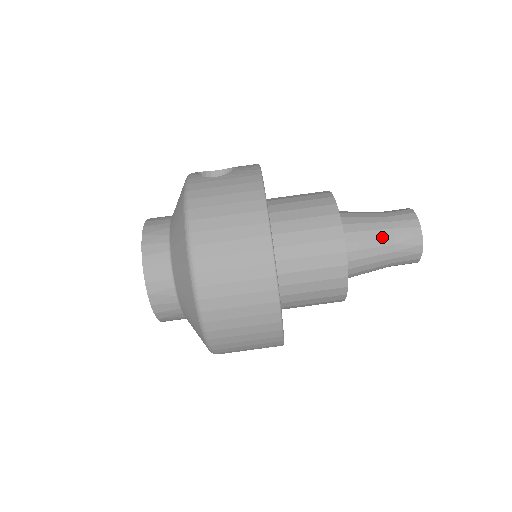
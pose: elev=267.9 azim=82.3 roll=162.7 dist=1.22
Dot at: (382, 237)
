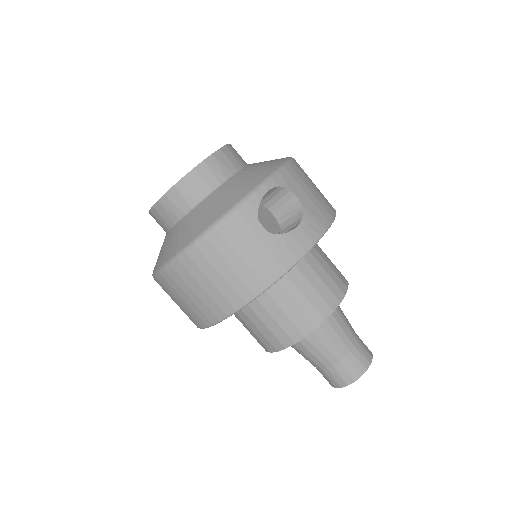
Dot at: (320, 361)
